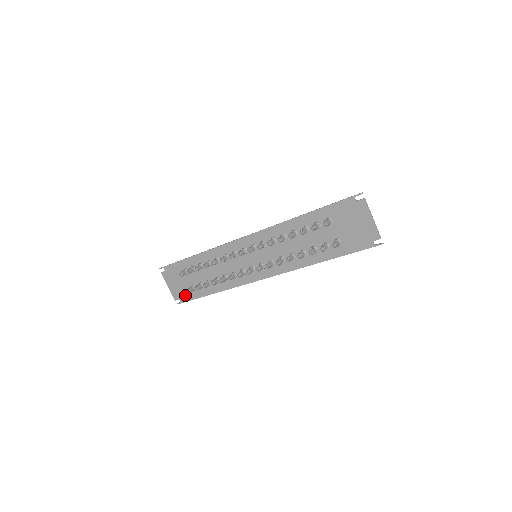
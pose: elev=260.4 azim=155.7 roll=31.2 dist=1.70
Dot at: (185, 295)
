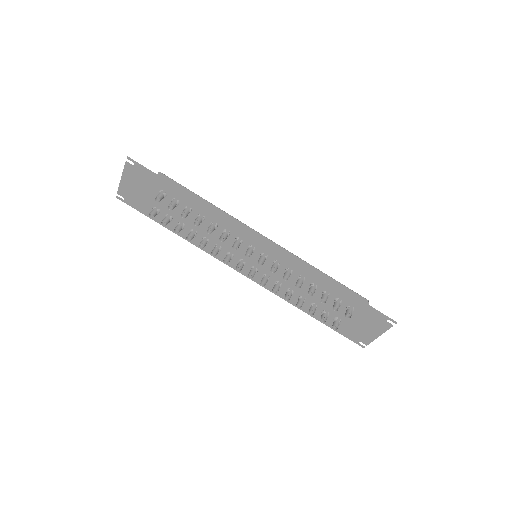
Dot at: (137, 203)
